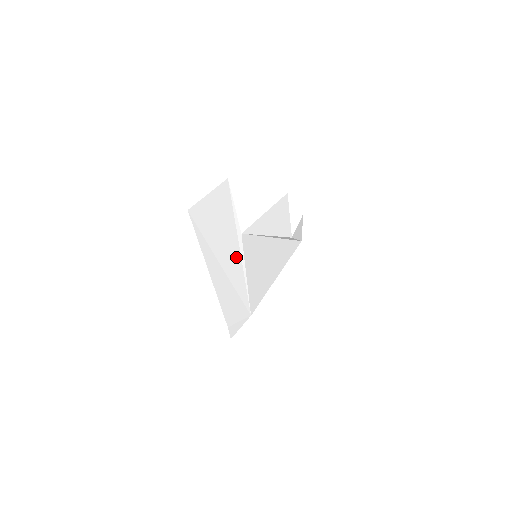
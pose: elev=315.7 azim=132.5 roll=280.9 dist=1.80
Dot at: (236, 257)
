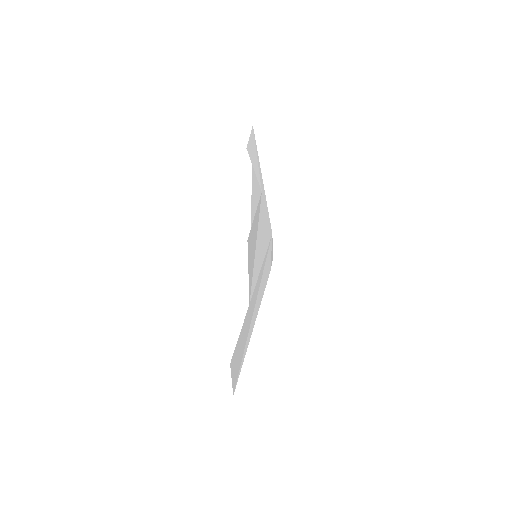
Dot at: (253, 295)
